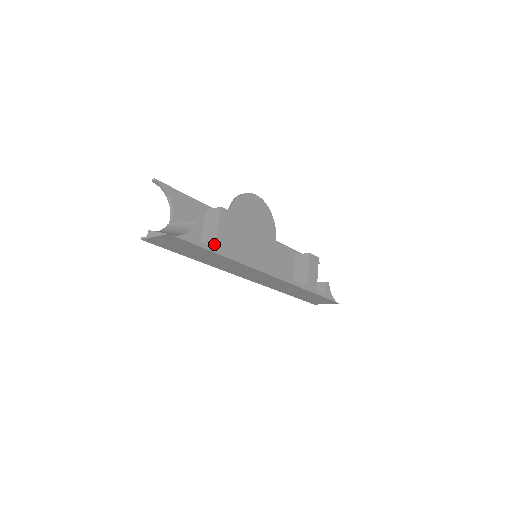
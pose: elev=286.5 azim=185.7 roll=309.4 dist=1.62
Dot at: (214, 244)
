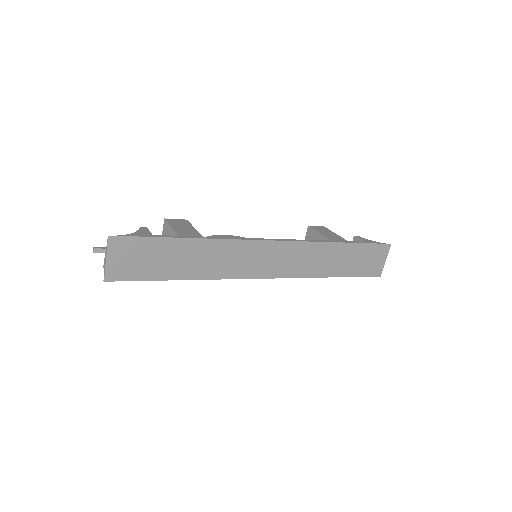
Dot at: occluded
